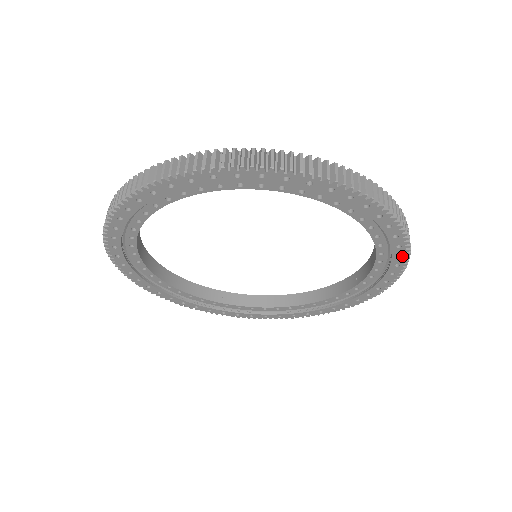
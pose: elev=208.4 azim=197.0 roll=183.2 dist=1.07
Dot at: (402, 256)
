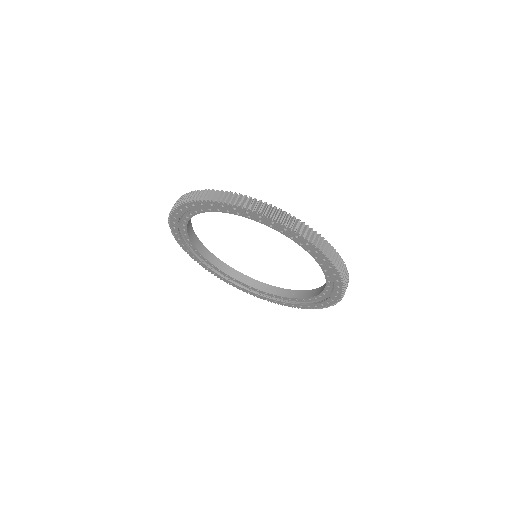
Dot at: (329, 304)
